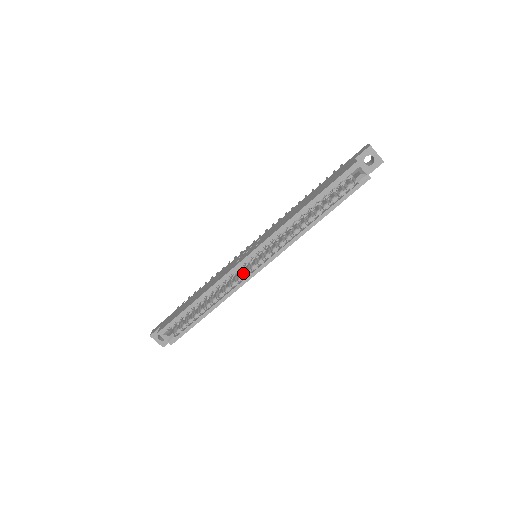
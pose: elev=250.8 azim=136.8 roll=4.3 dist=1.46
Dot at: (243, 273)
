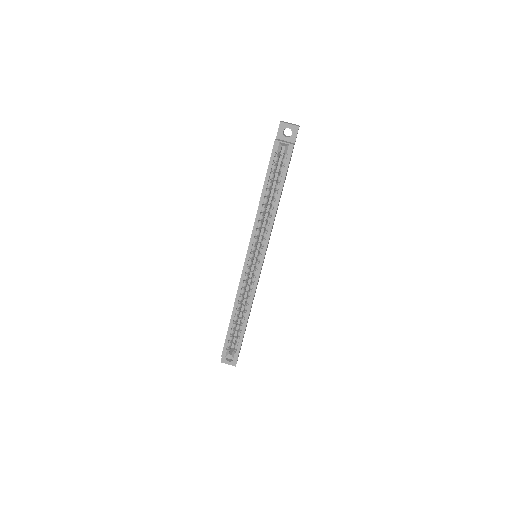
Dot at: (253, 274)
